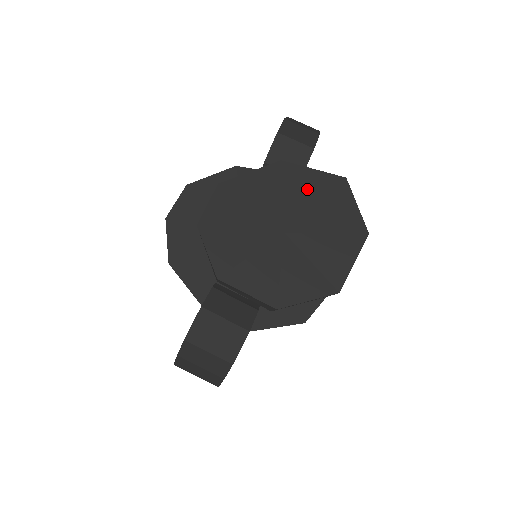
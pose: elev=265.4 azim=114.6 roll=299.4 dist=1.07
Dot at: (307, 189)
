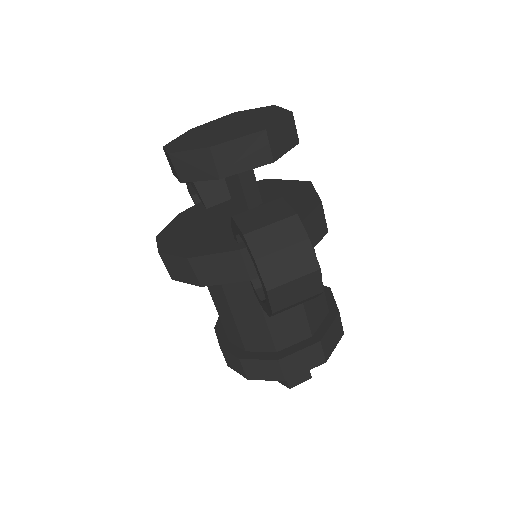
Dot at: (218, 122)
